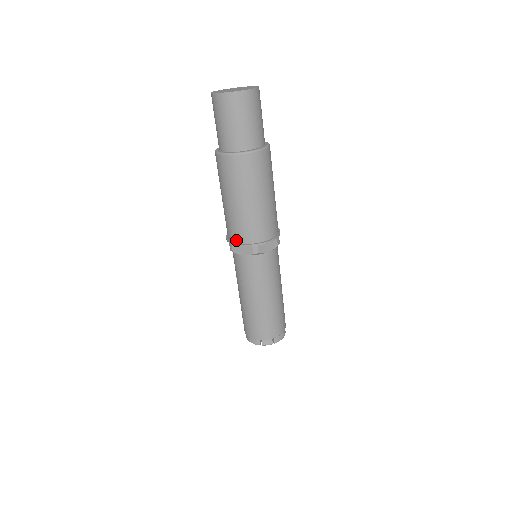
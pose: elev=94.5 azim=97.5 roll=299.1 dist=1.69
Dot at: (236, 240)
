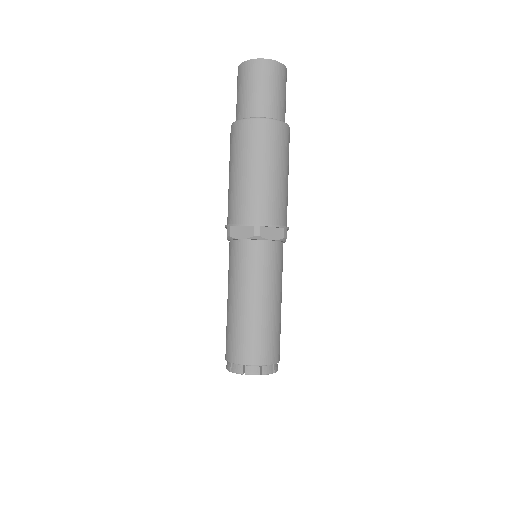
Dot at: (236, 220)
